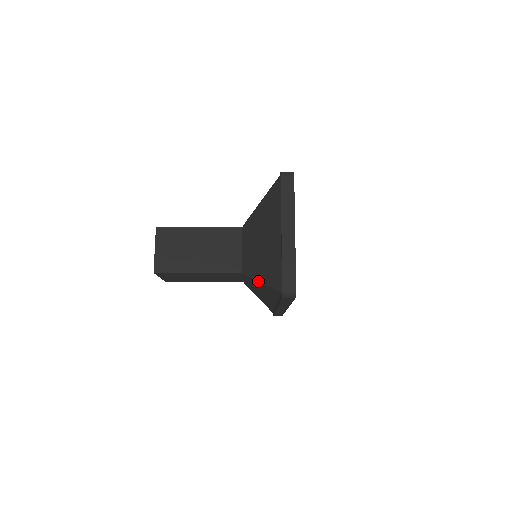
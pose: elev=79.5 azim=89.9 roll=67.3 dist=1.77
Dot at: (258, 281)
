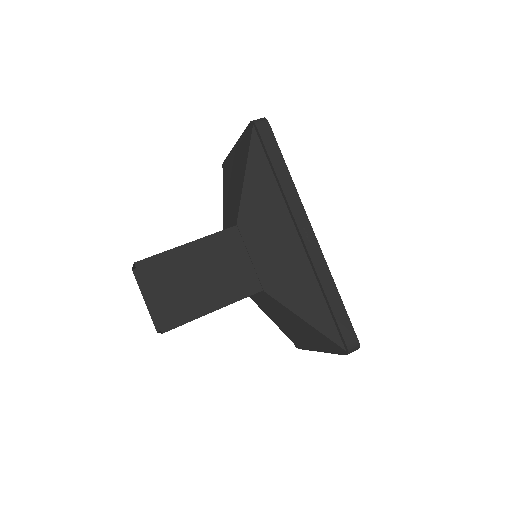
Dot at: (243, 180)
